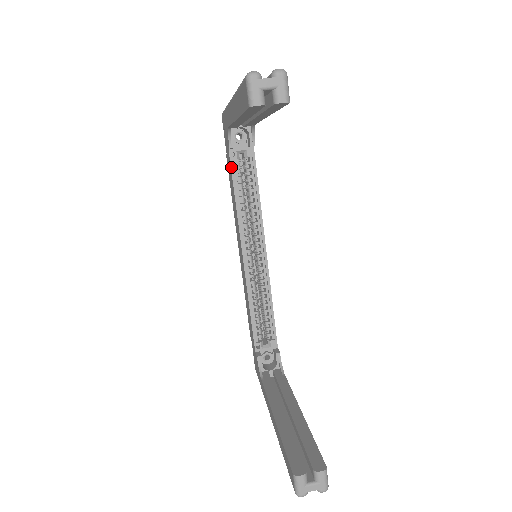
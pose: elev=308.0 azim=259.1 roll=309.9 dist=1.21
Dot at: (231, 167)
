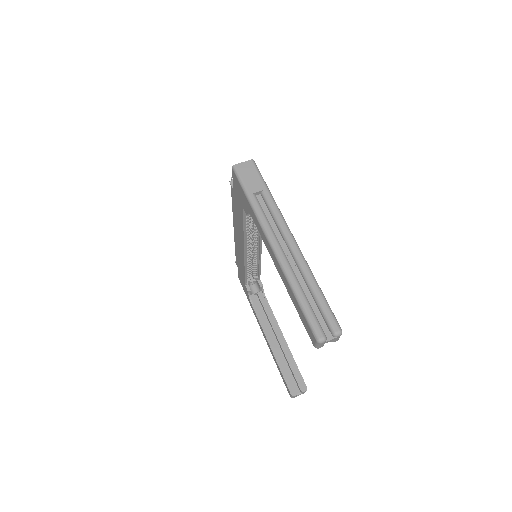
Dot at: (243, 216)
